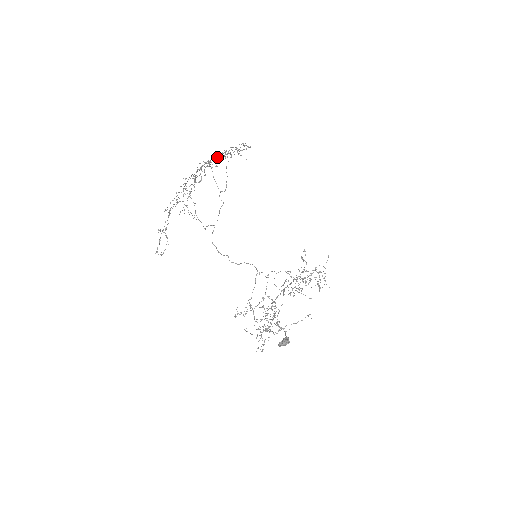
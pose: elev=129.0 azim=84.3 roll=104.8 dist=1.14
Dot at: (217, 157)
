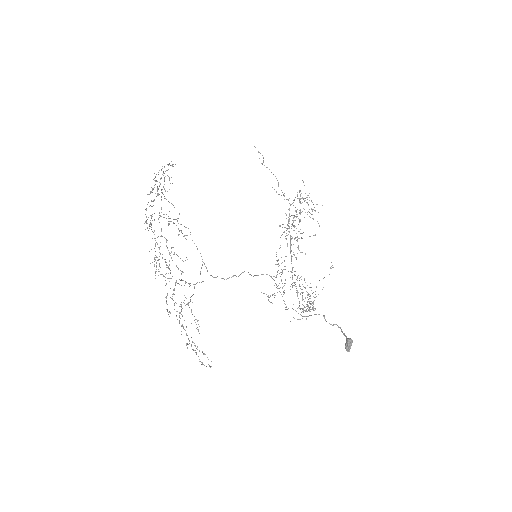
Dot at: occluded
